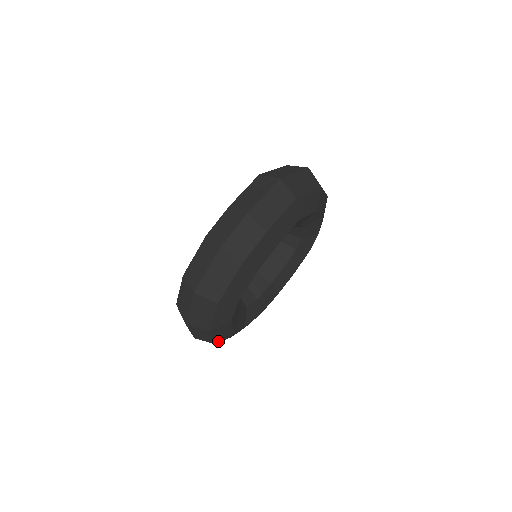
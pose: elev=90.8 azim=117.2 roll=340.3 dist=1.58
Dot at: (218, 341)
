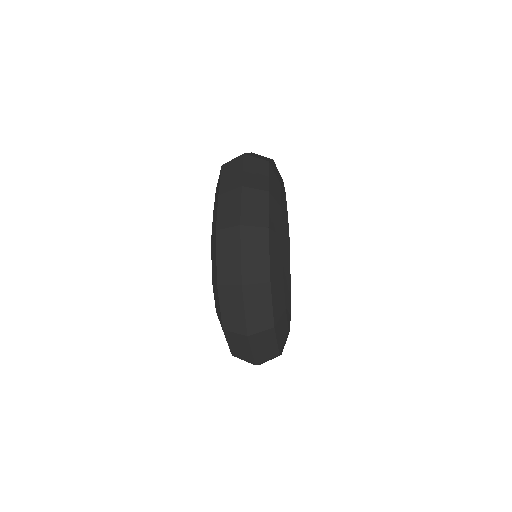
Dot at: (280, 349)
